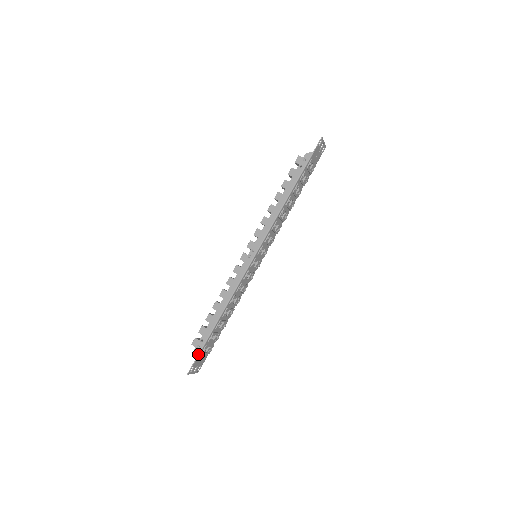
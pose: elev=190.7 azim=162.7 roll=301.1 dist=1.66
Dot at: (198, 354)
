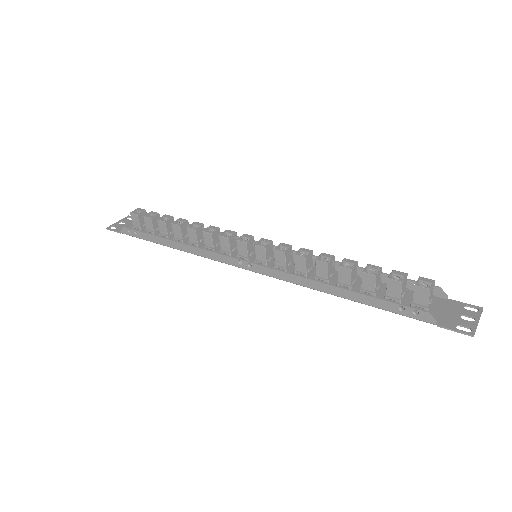
Dot at: occluded
